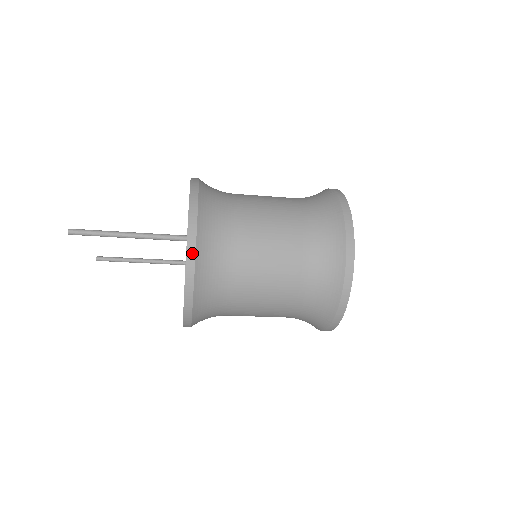
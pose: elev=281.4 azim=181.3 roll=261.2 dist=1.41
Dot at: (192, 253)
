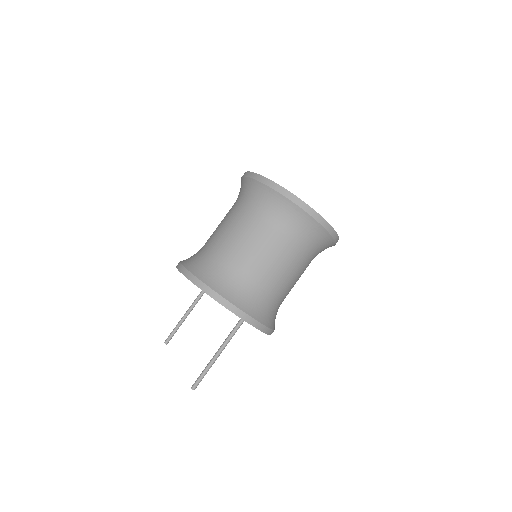
Dot at: (259, 325)
